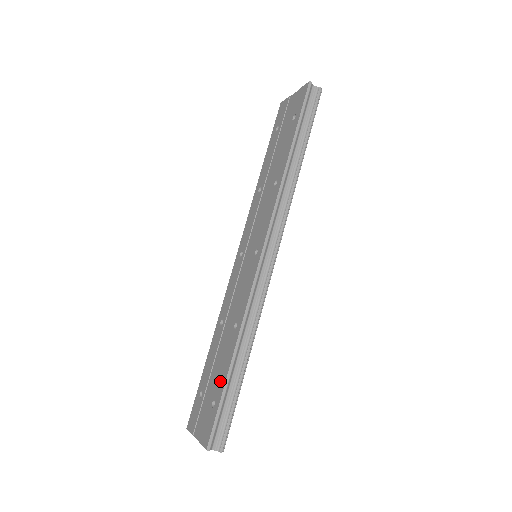
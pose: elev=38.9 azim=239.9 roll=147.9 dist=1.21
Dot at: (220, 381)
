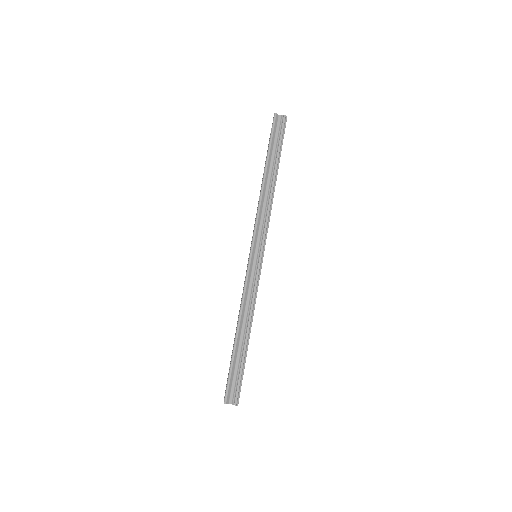
Dot at: occluded
